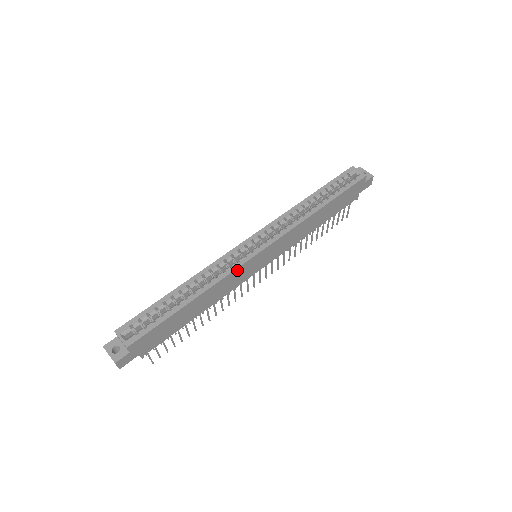
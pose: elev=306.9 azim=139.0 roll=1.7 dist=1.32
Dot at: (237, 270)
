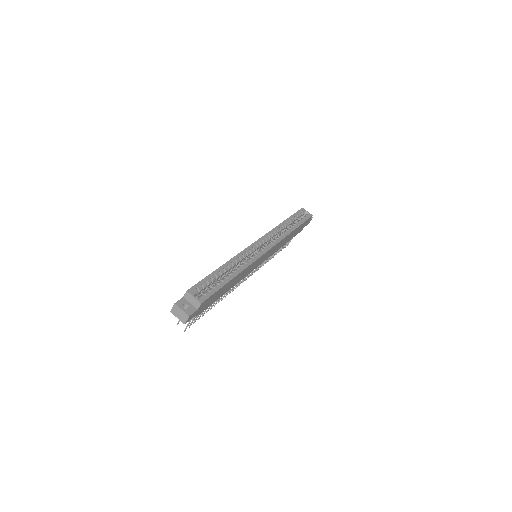
Dot at: (256, 261)
